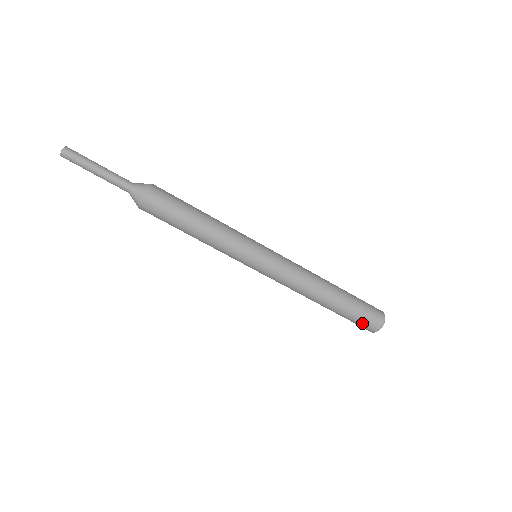
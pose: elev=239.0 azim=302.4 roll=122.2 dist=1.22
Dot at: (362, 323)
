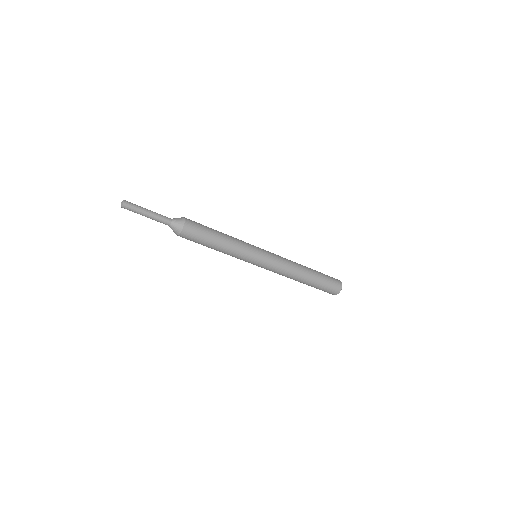
Dot at: (331, 287)
